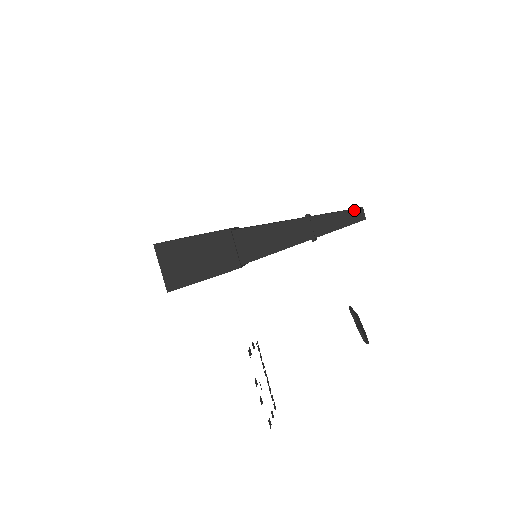
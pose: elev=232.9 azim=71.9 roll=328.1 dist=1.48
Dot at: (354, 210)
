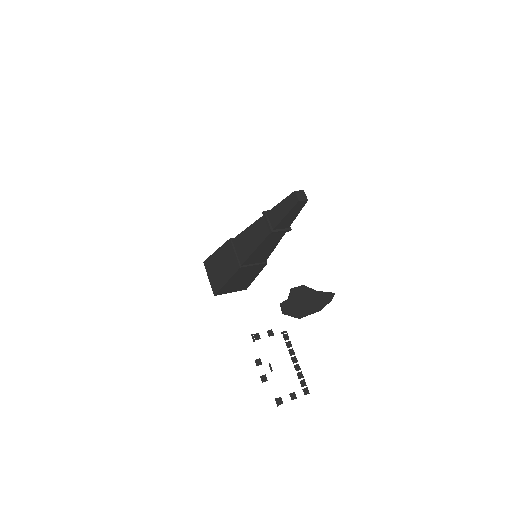
Dot at: (290, 196)
